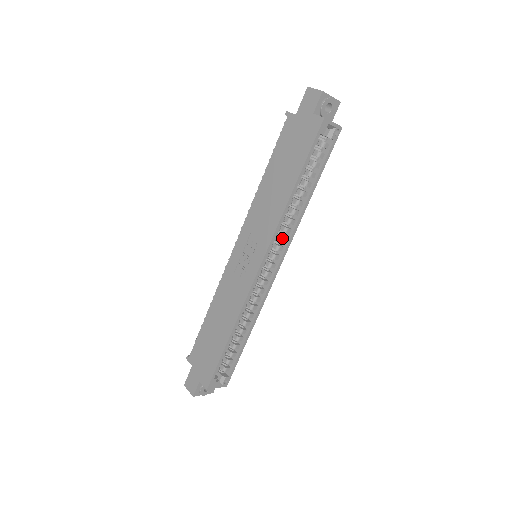
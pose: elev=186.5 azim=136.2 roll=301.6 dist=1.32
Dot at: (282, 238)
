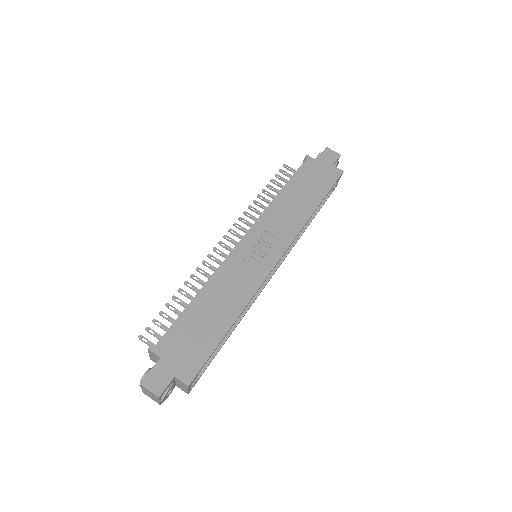
Dot at: occluded
